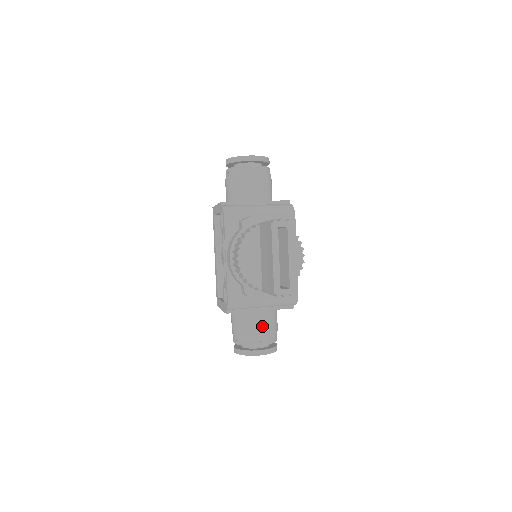
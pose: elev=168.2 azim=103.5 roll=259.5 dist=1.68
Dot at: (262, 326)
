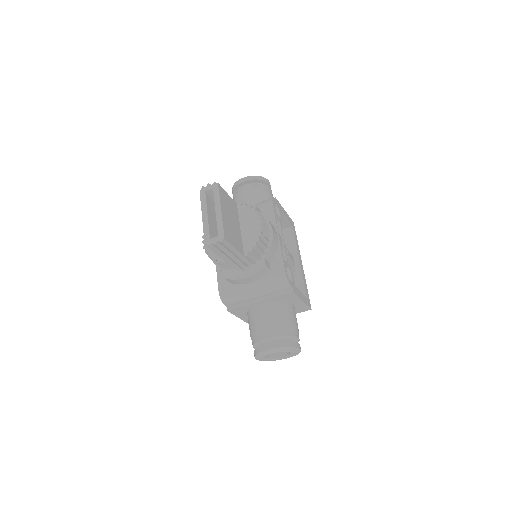
Dot at: (266, 318)
